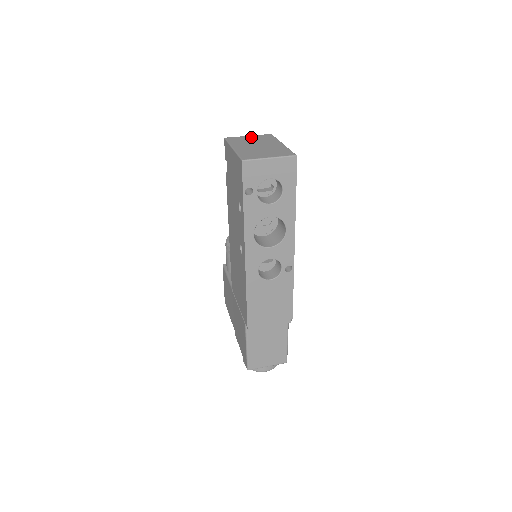
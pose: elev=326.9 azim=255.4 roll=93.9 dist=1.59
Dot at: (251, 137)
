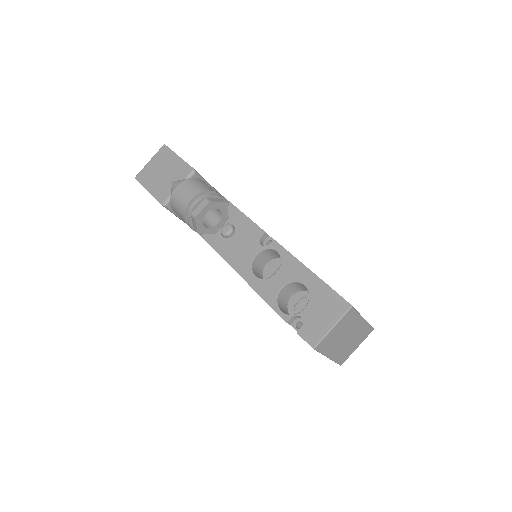
Dot at: (337, 330)
